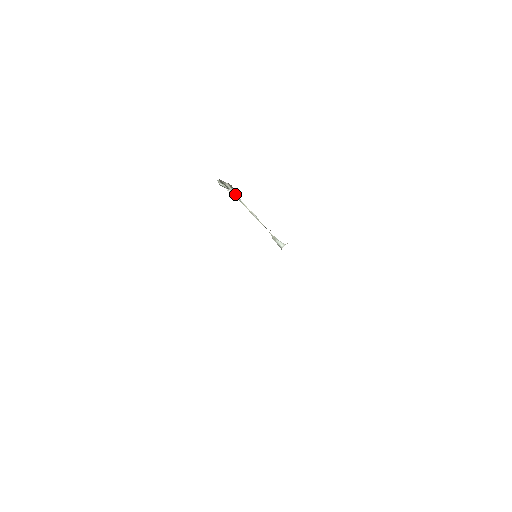
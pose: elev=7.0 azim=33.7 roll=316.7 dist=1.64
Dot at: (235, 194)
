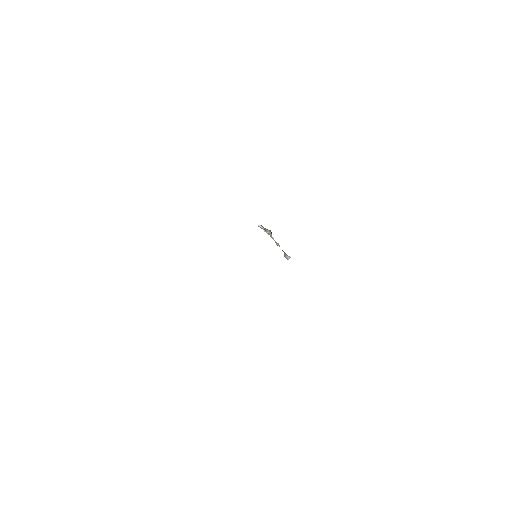
Dot at: (269, 233)
